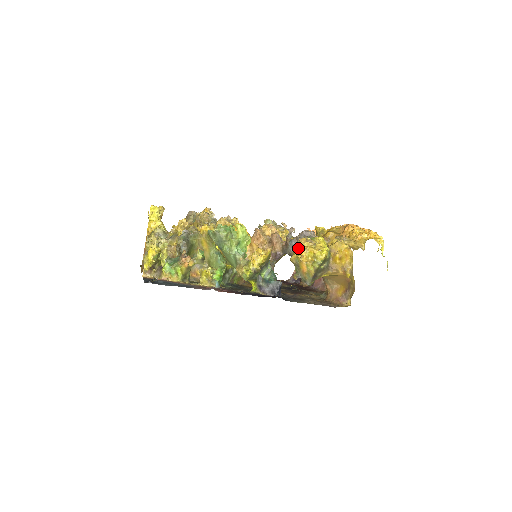
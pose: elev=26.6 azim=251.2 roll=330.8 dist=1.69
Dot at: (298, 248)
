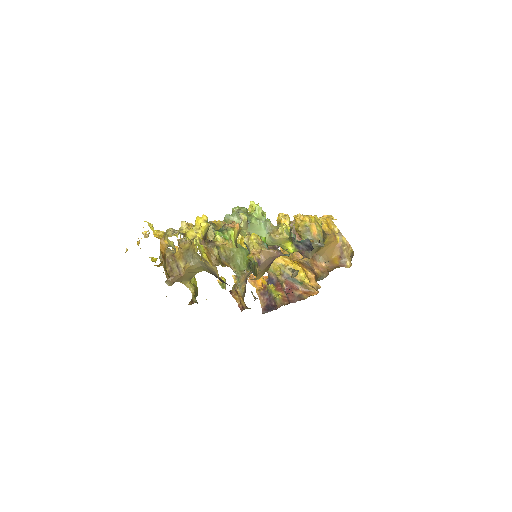
Dot at: (300, 219)
